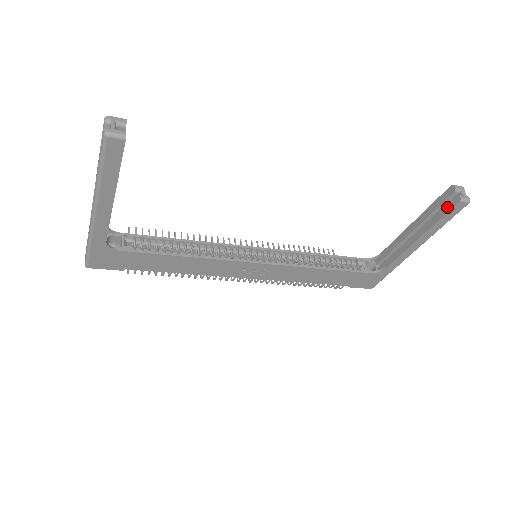
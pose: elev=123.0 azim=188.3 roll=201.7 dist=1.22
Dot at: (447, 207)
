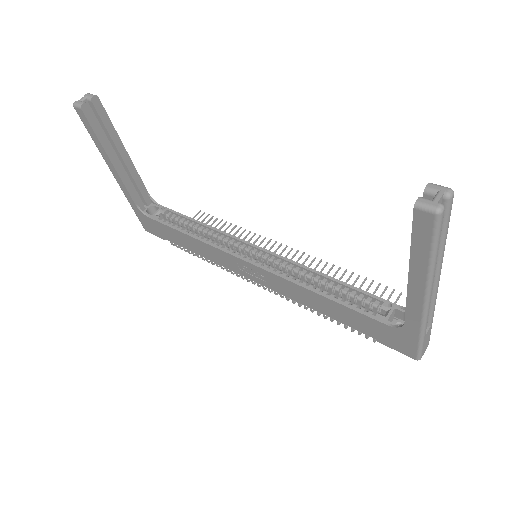
Dot at: (415, 220)
